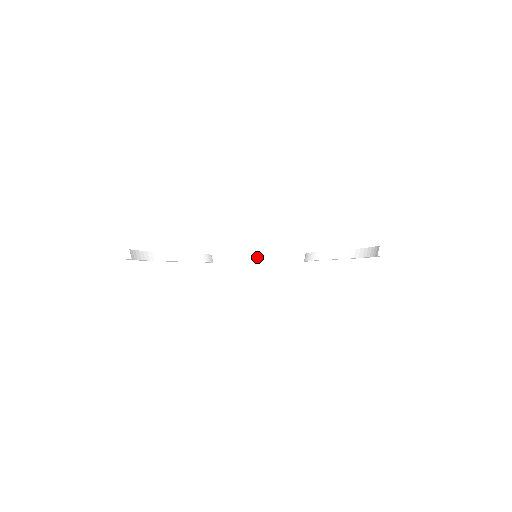
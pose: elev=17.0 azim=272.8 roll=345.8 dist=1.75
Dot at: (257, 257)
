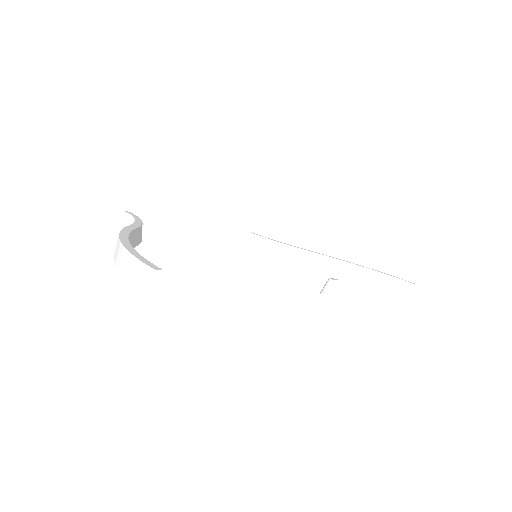
Dot at: (334, 295)
